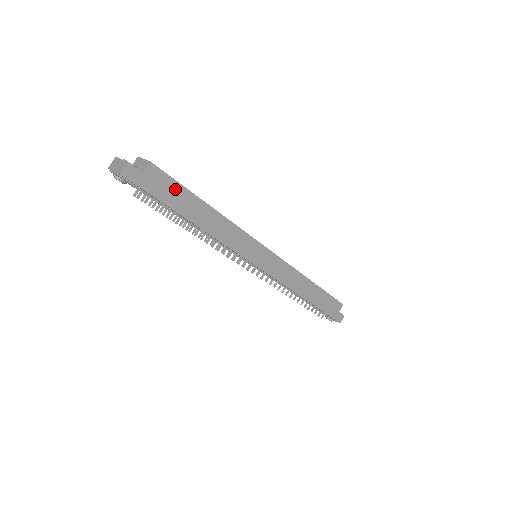
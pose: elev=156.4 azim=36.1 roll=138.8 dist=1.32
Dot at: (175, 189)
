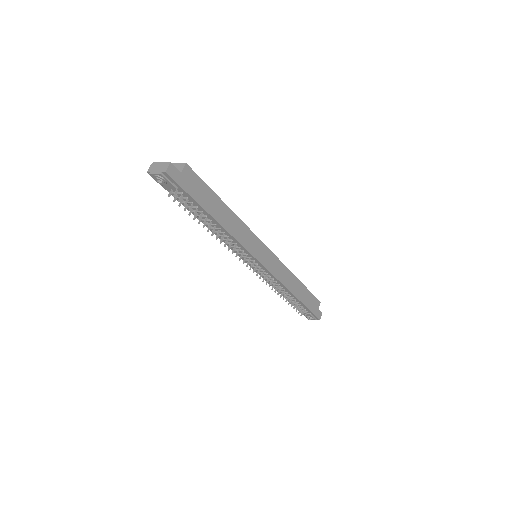
Dot at: (203, 189)
